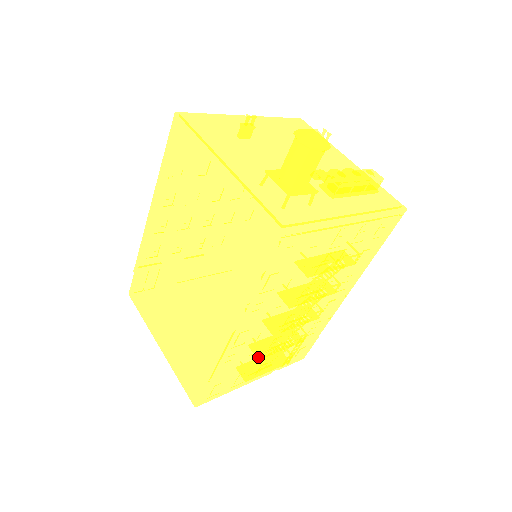
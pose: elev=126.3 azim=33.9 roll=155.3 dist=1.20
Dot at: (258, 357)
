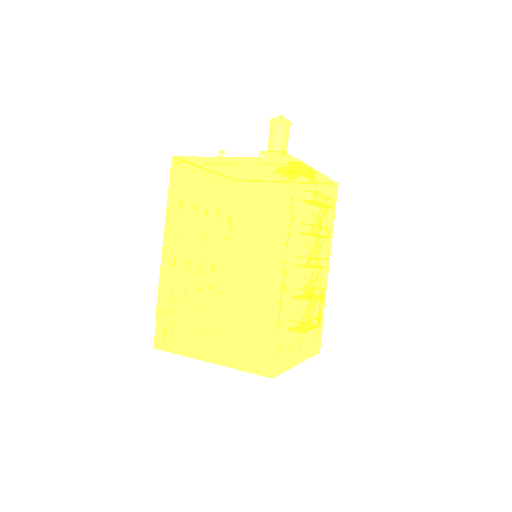
Dot at: (304, 299)
